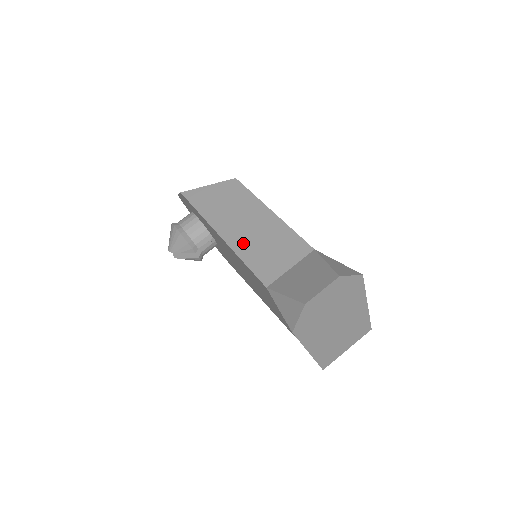
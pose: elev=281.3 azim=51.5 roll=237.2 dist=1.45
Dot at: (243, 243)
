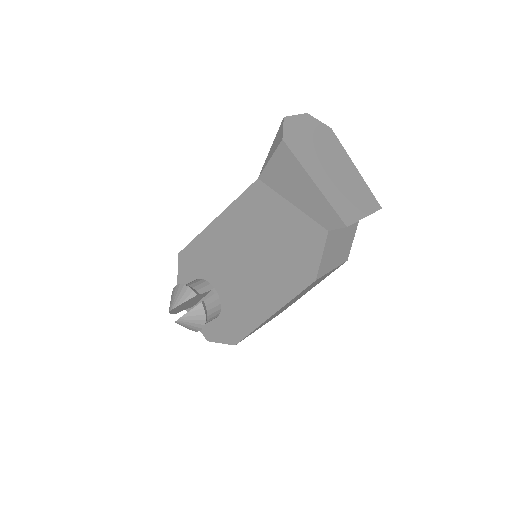
Dot at: occluded
